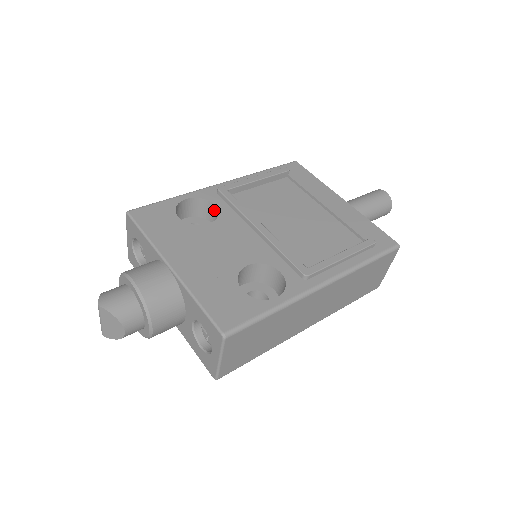
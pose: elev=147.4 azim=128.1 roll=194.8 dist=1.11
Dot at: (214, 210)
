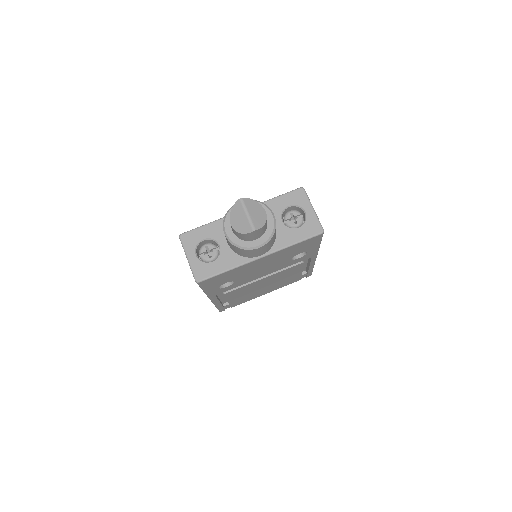
Dot at: occluded
